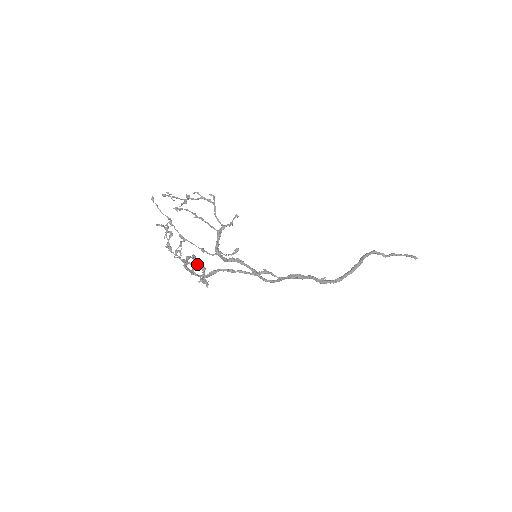
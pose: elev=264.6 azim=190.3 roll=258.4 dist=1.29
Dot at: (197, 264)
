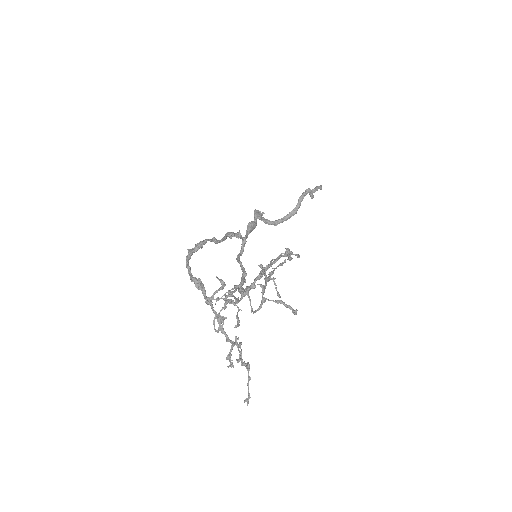
Dot at: occluded
